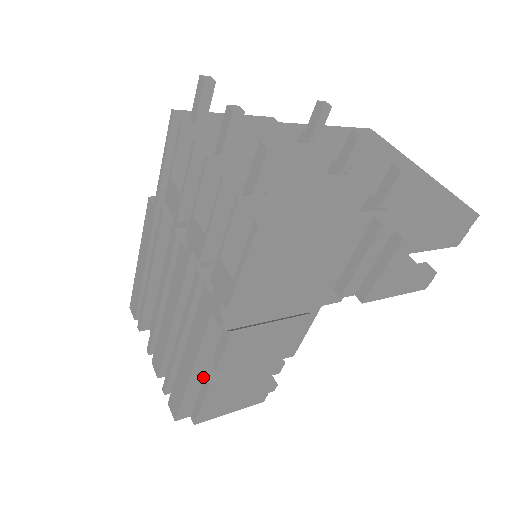
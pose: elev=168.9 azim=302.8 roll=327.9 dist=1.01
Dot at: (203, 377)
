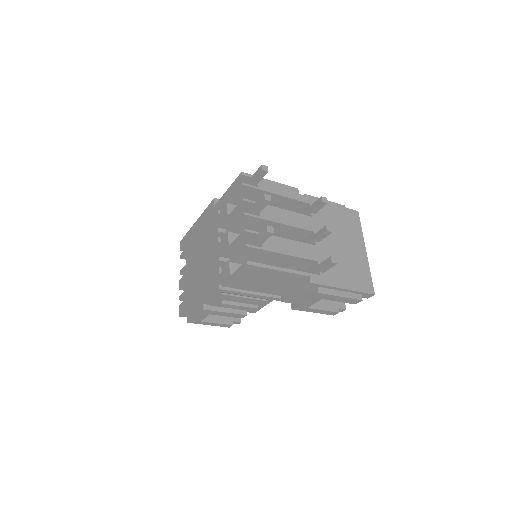
Dot at: (201, 304)
